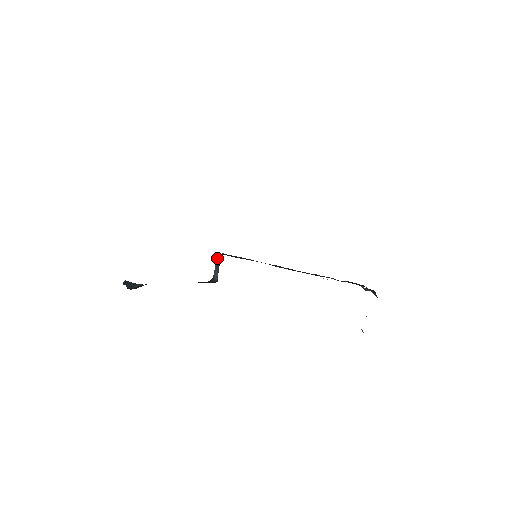
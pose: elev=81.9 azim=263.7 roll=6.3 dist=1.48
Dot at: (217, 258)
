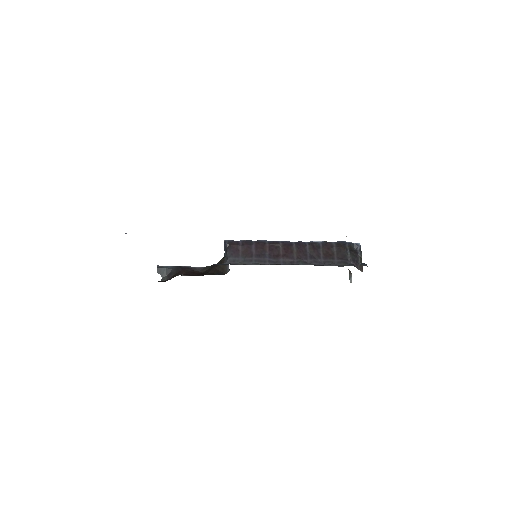
Dot at: (224, 243)
